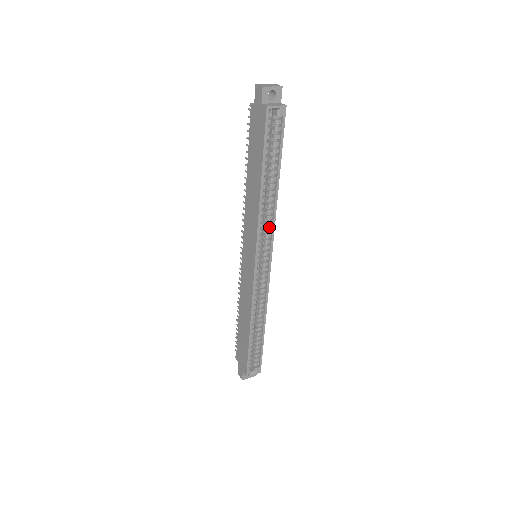
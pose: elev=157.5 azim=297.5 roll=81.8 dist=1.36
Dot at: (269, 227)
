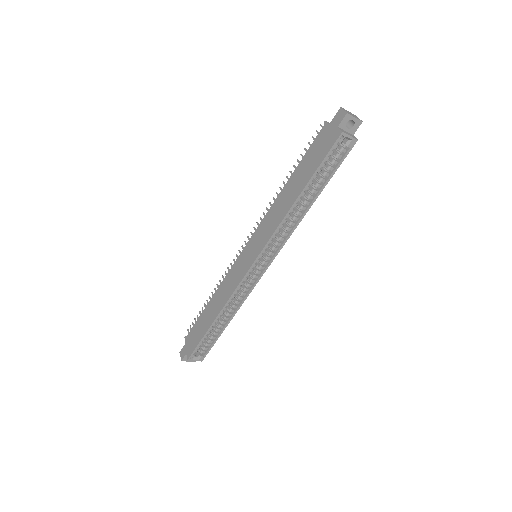
Dot at: (283, 237)
